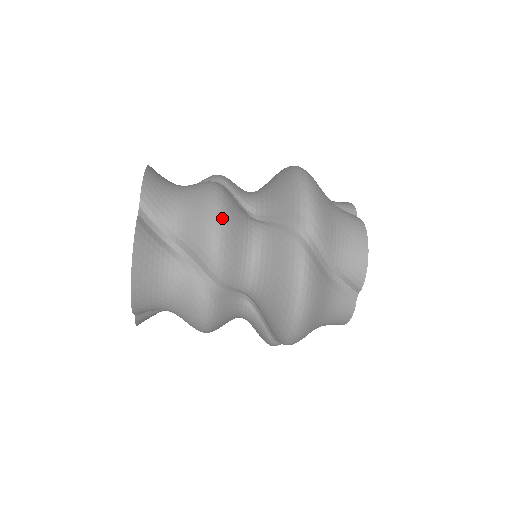
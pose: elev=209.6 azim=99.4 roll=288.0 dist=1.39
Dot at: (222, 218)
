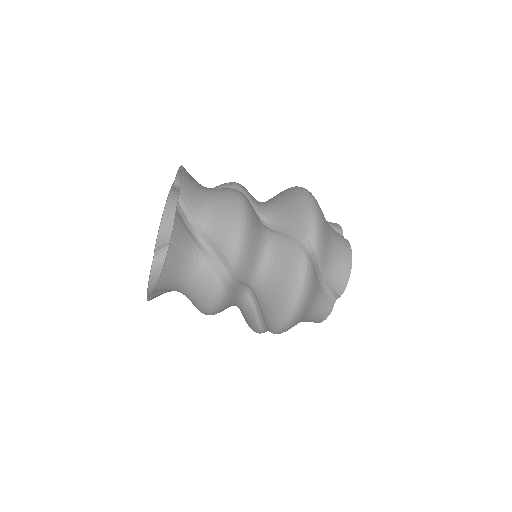
Dot at: (246, 223)
